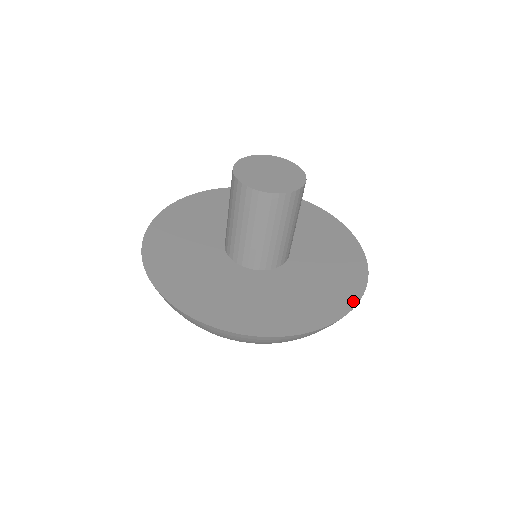
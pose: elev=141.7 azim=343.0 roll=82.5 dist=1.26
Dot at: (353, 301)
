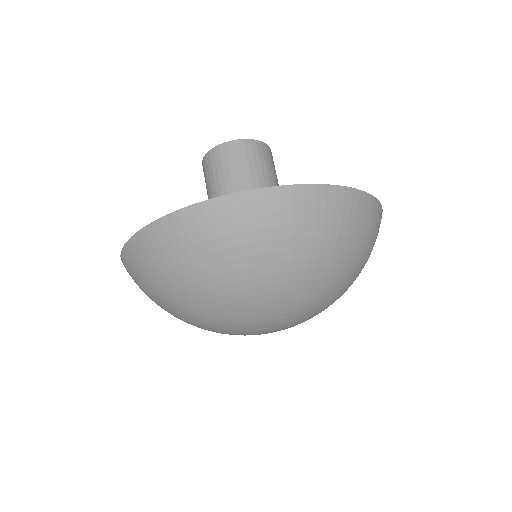
Dot at: (292, 187)
